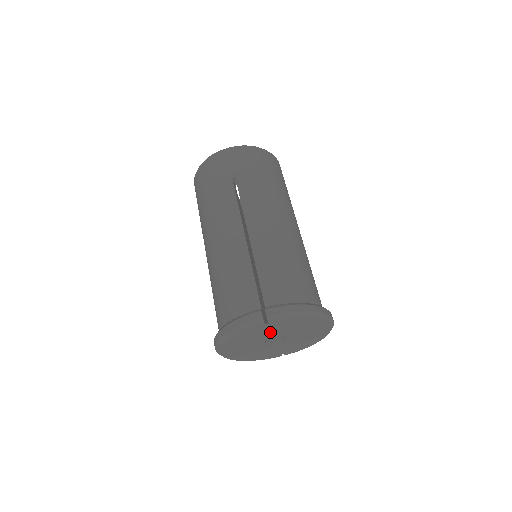
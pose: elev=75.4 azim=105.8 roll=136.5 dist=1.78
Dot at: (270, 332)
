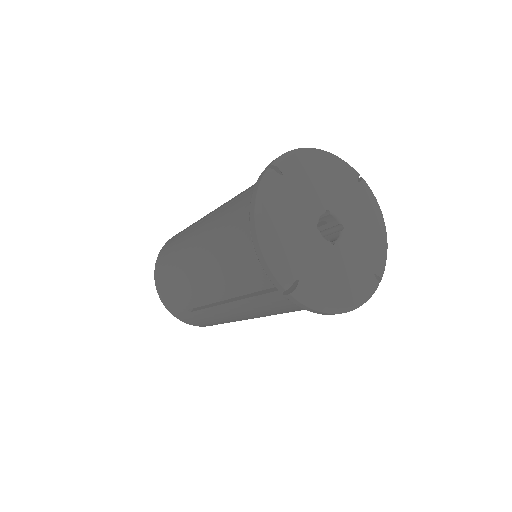
Dot at: (304, 201)
